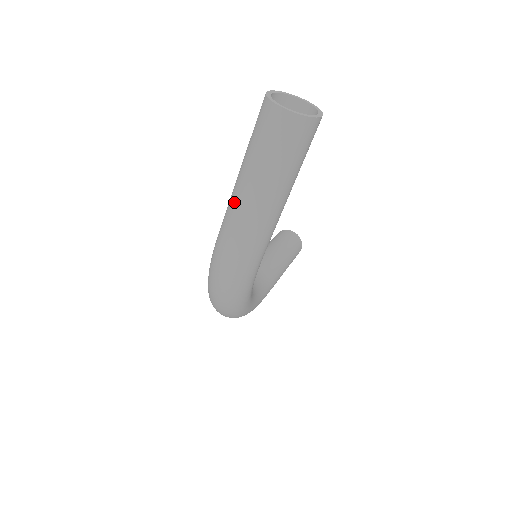
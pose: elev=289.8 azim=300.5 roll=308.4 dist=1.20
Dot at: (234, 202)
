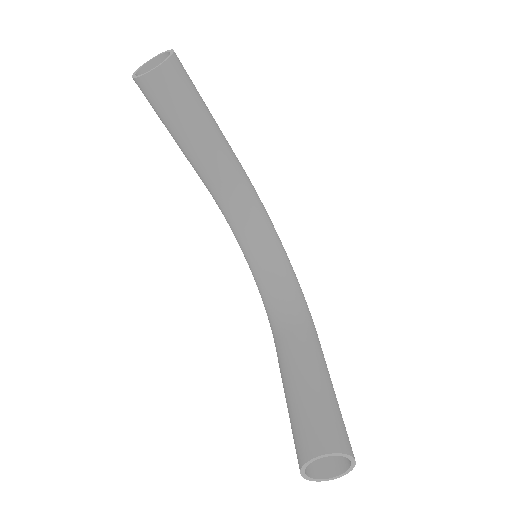
Dot at: occluded
